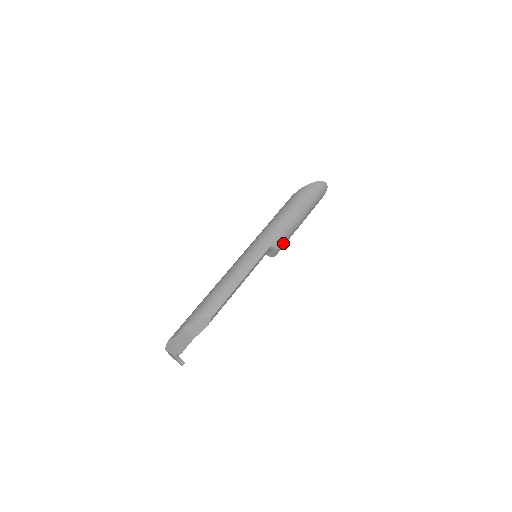
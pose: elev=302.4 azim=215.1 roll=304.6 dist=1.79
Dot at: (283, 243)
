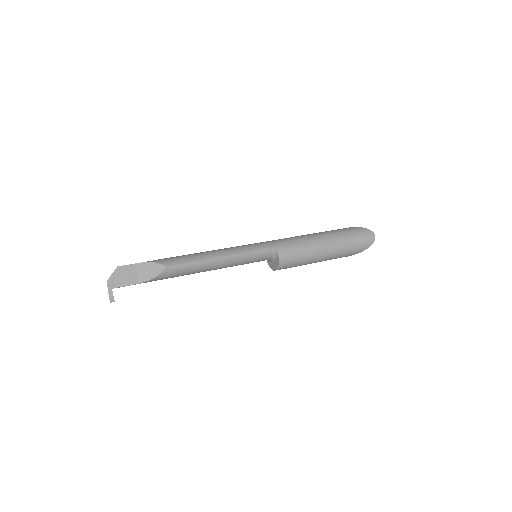
Dot at: (292, 256)
